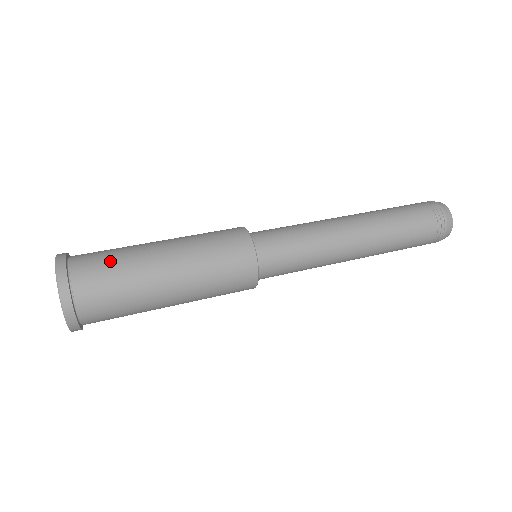
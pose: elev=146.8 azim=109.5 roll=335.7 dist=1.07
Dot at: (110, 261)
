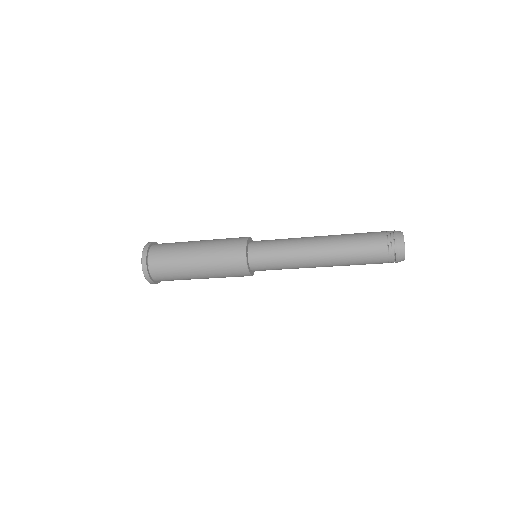
Dot at: occluded
